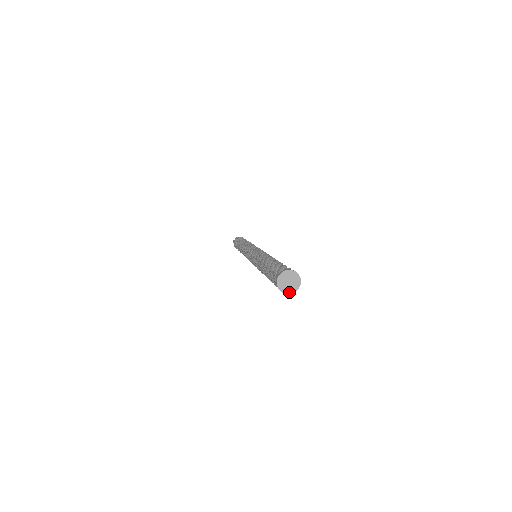
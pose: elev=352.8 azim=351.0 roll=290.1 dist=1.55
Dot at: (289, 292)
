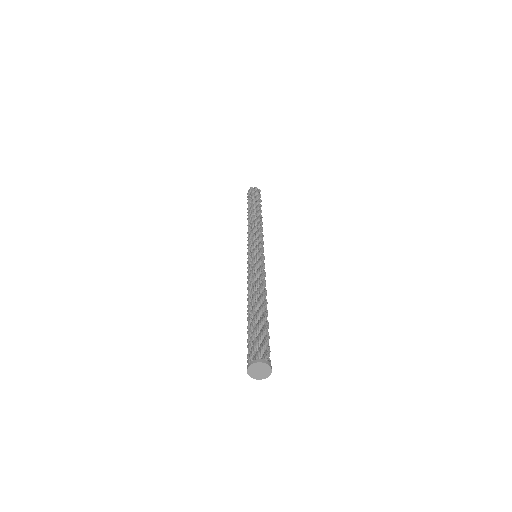
Dot at: (253, 376)
